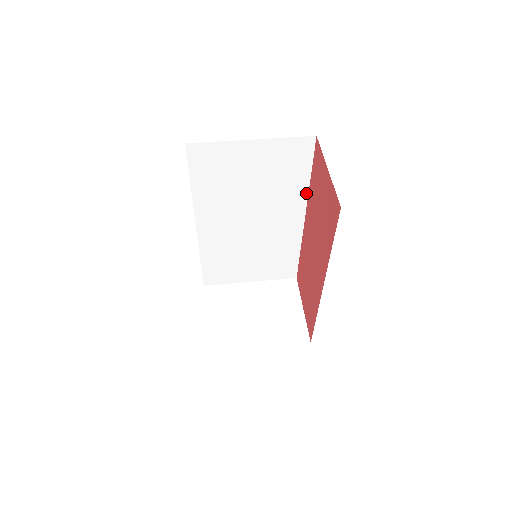
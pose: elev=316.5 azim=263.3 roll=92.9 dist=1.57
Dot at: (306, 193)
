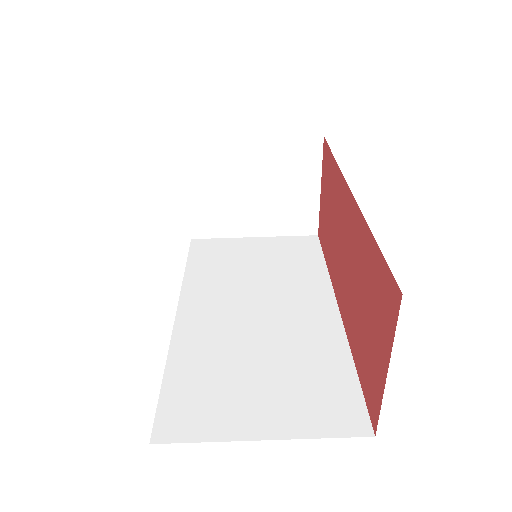
Dot at: occluded
